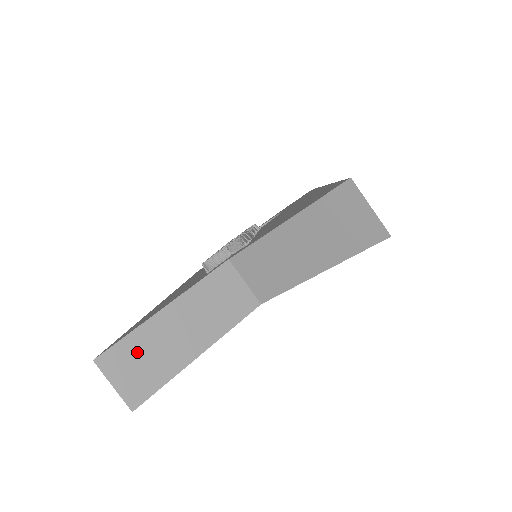
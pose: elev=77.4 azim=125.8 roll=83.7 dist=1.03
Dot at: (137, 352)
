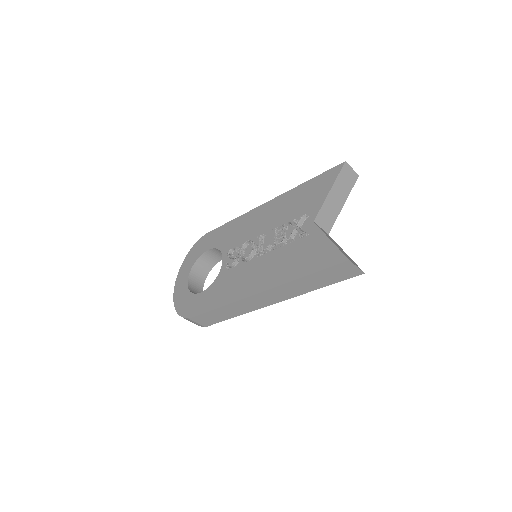
Dot at: (346, 255)
